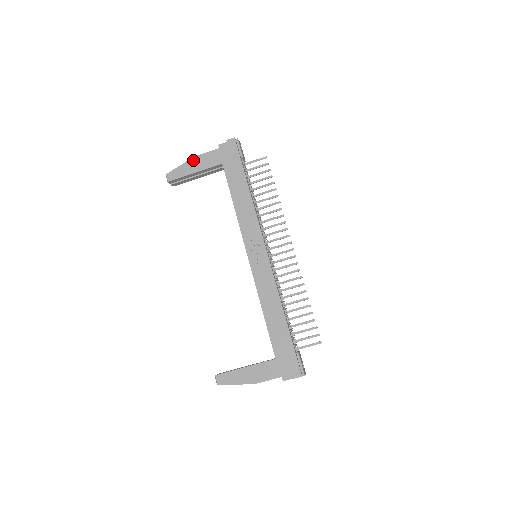
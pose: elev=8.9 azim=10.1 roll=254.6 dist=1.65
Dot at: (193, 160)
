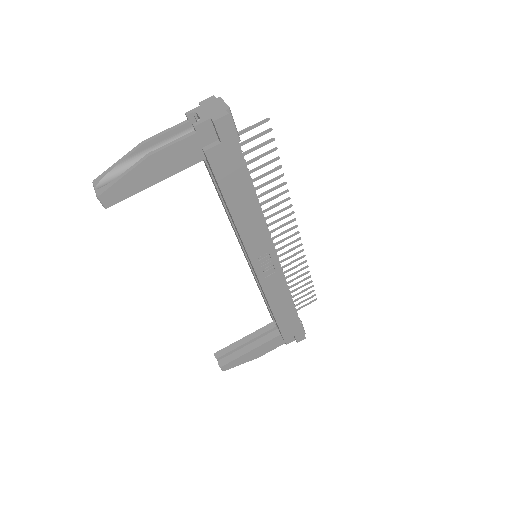
Dot at: (148, 163)
